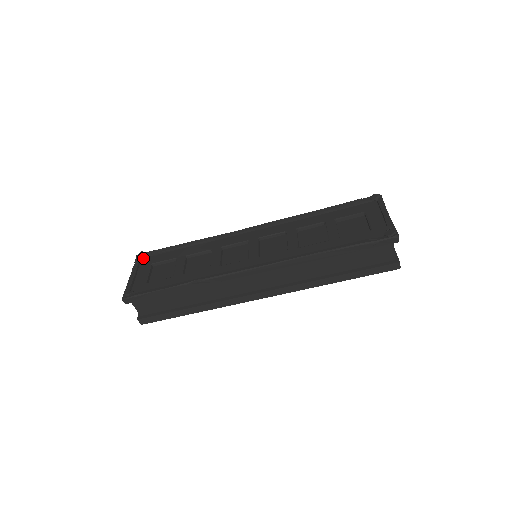
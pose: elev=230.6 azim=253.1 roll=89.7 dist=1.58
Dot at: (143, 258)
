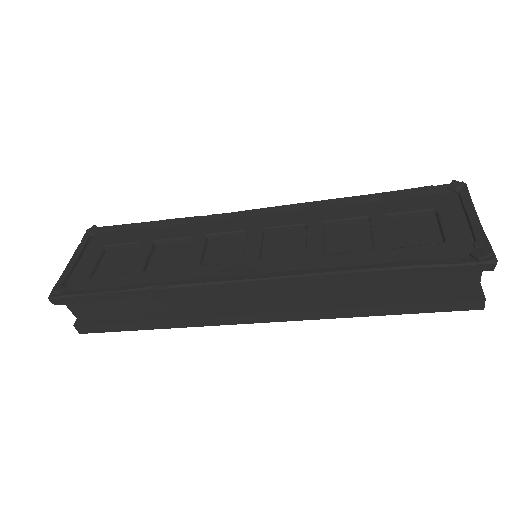
Dot at: (95, 235)
